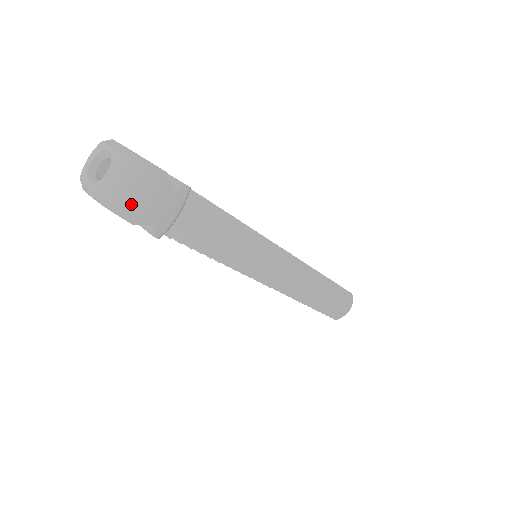
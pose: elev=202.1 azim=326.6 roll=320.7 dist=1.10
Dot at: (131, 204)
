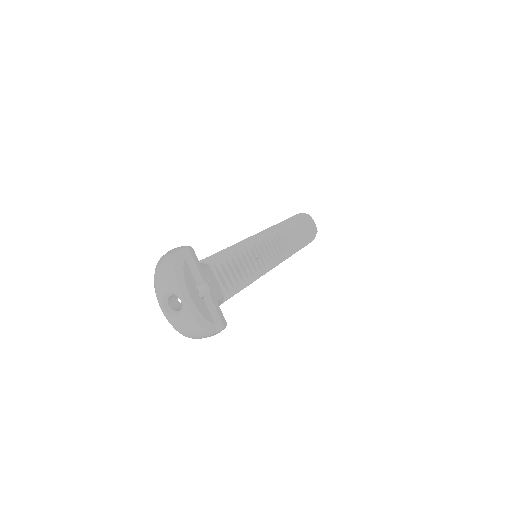
Dot at: (188, 336)
